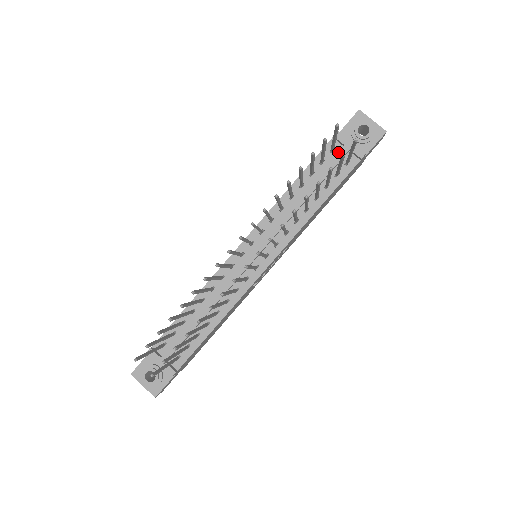
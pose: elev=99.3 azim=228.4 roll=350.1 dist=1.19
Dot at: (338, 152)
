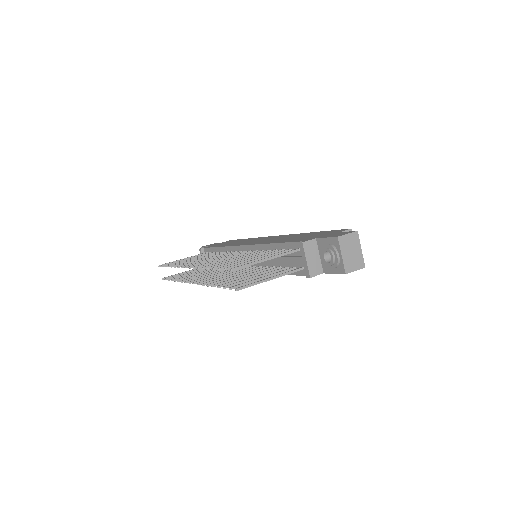
Dot at: (297, 257)
